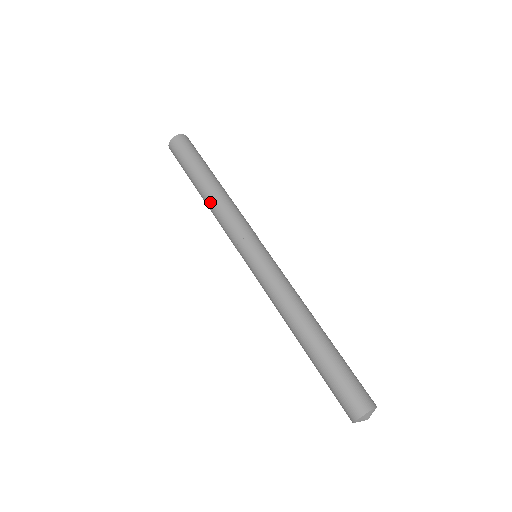
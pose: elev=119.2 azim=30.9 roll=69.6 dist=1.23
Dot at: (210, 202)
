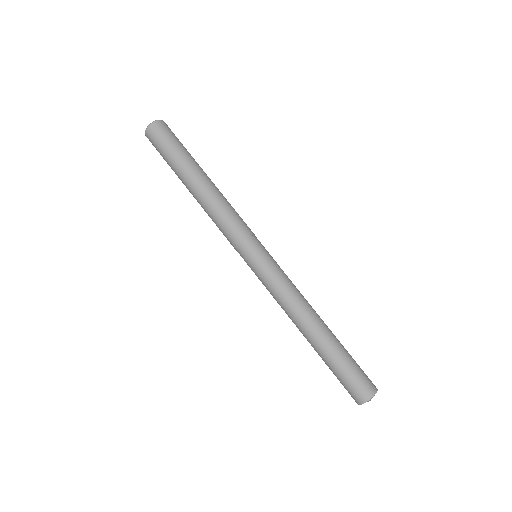
Dot at: (206, 198)
